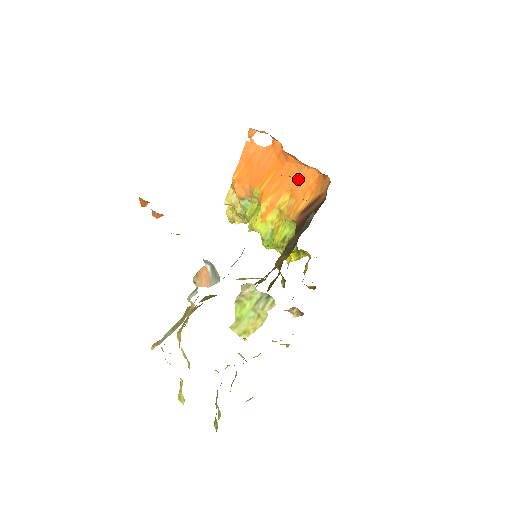
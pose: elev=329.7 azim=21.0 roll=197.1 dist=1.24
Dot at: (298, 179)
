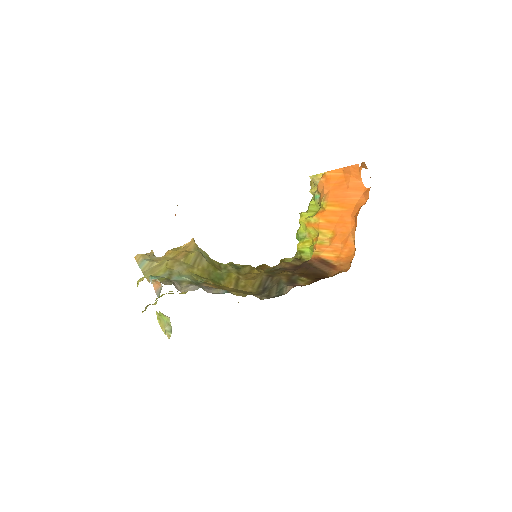
Dot at: (344, 237)
